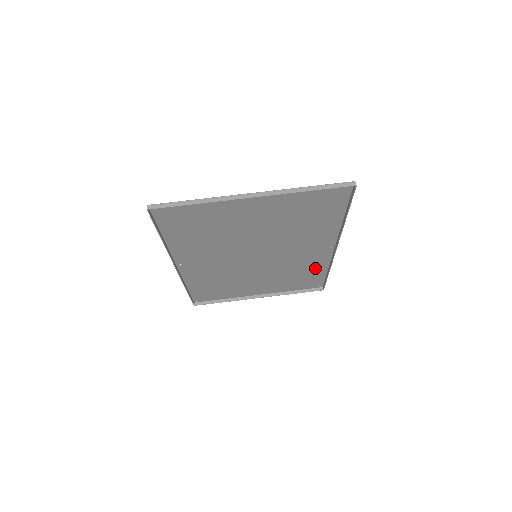
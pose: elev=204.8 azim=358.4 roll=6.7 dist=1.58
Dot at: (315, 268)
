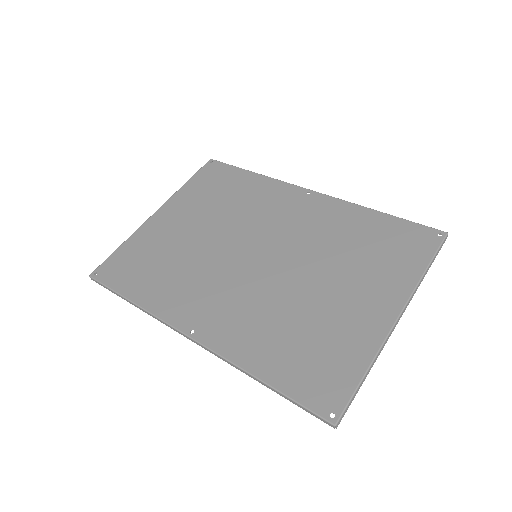
Dot at: (253, 186)
